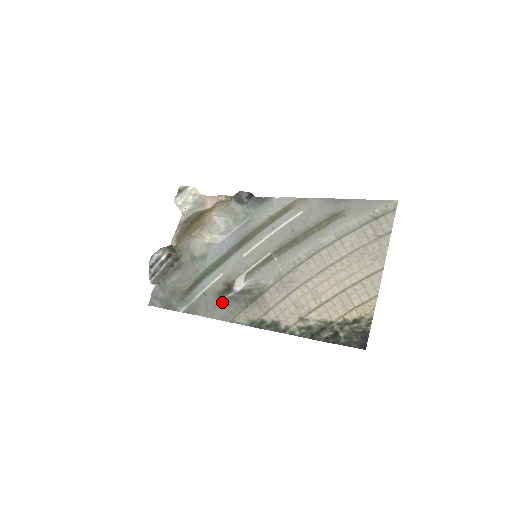
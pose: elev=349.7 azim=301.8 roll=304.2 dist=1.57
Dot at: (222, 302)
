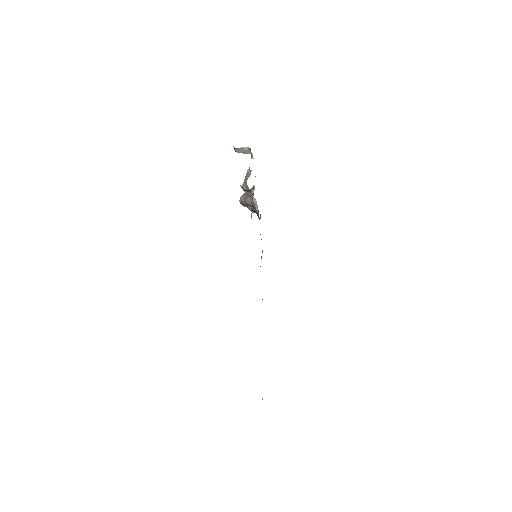
Dot at: occluded
